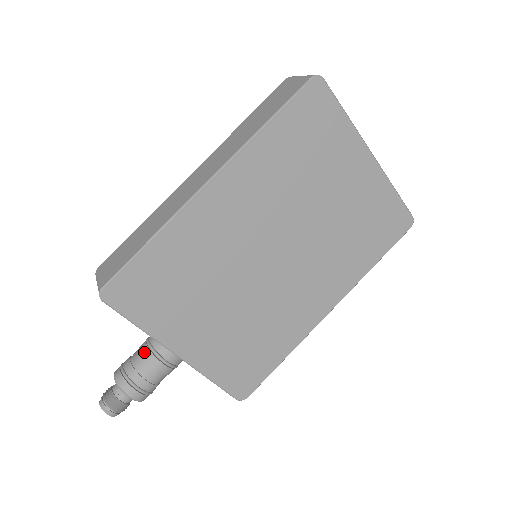
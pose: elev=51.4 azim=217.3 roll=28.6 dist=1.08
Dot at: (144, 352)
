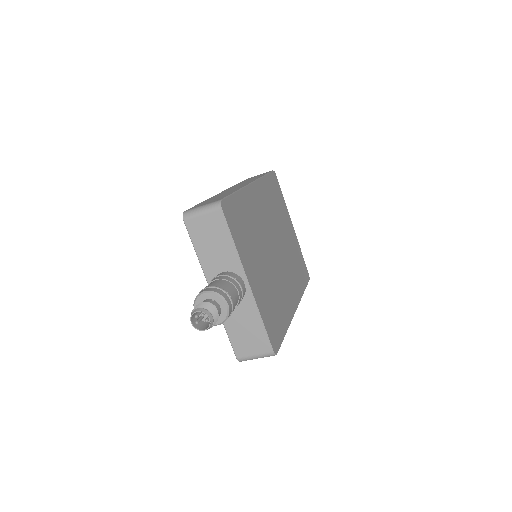
Dot at: (223, 277)
